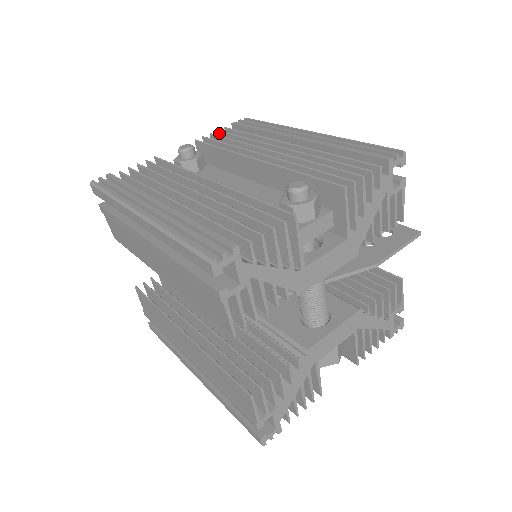
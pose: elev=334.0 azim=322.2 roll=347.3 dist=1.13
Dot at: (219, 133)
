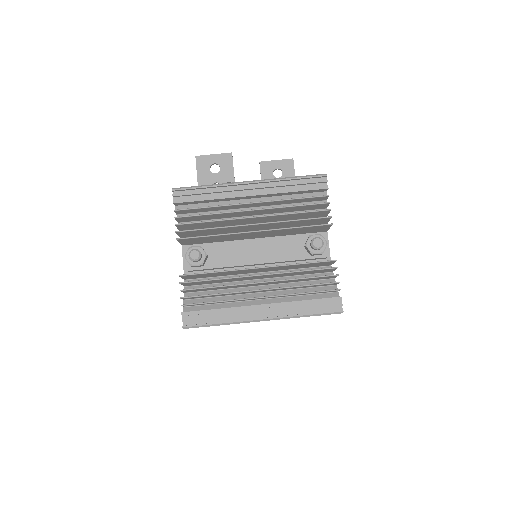
Dot at: (177, 218)
